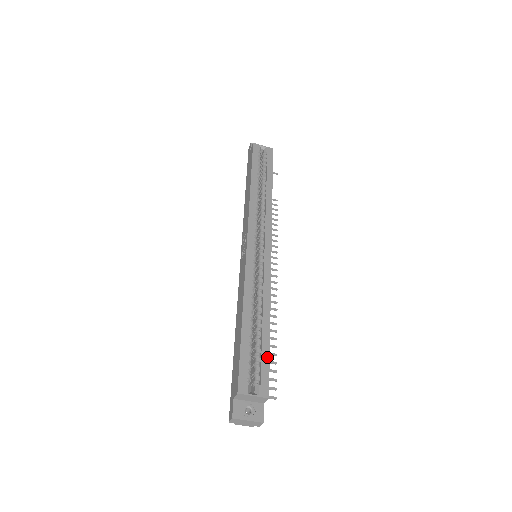
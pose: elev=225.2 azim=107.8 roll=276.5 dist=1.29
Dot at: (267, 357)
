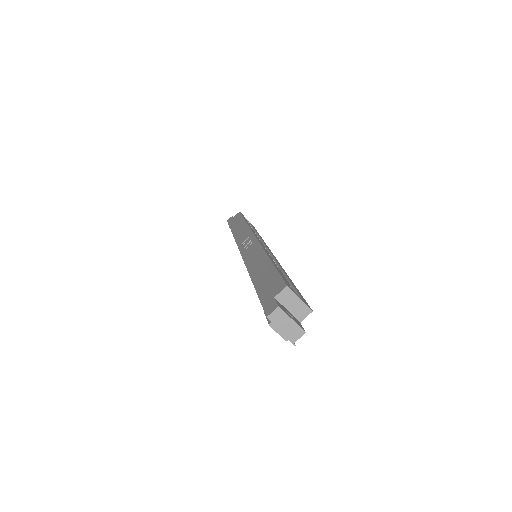
Dot at: occluded
